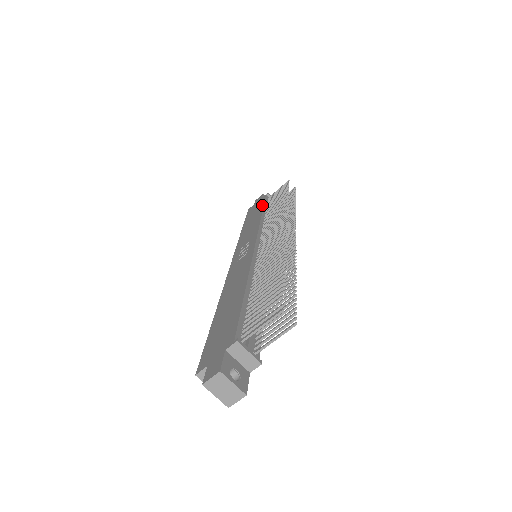
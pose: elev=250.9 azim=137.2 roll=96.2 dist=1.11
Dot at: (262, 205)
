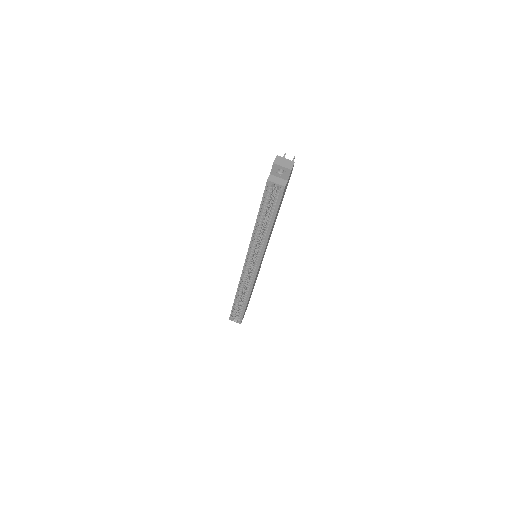
Dot at: occluded
